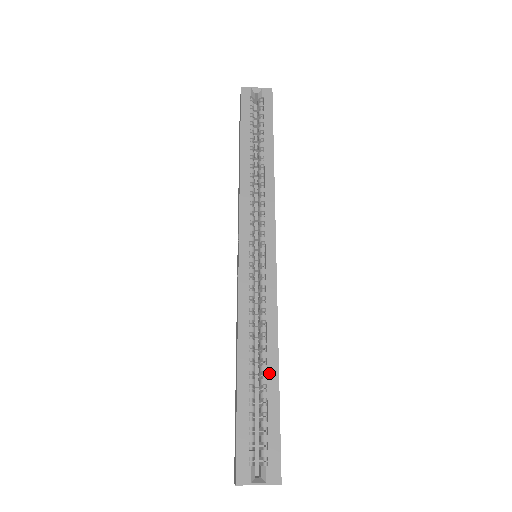
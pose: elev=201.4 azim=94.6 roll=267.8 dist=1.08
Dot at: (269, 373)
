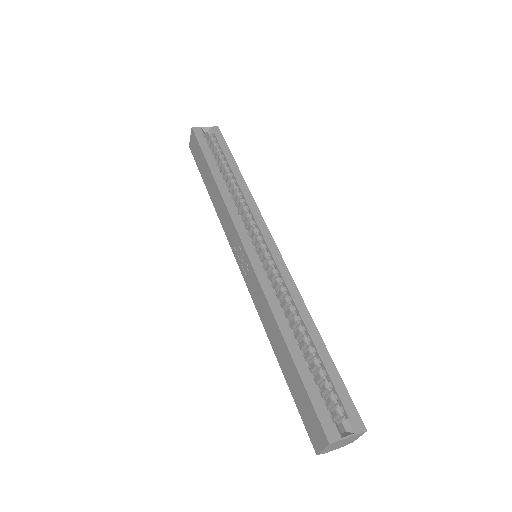
Dot at: (314, 341)
